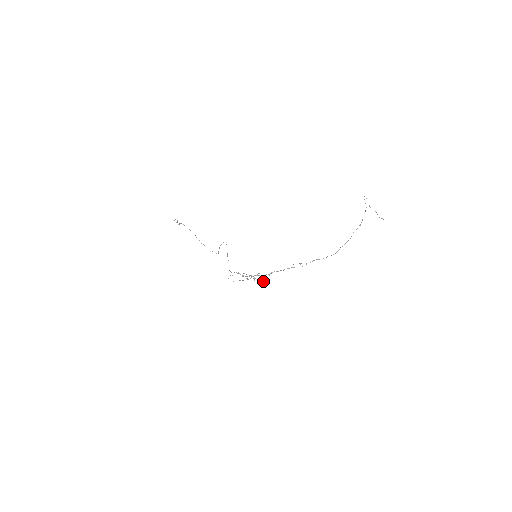
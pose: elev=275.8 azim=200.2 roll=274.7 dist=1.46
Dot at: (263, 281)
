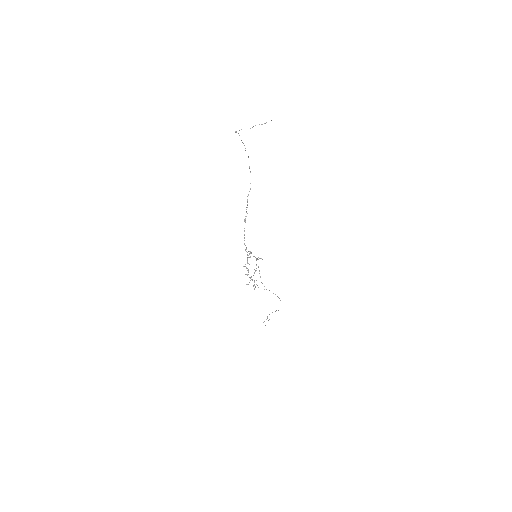
Dot at: (256, 258)
